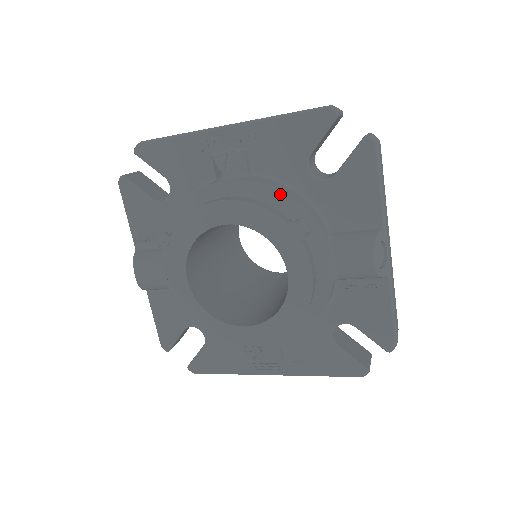
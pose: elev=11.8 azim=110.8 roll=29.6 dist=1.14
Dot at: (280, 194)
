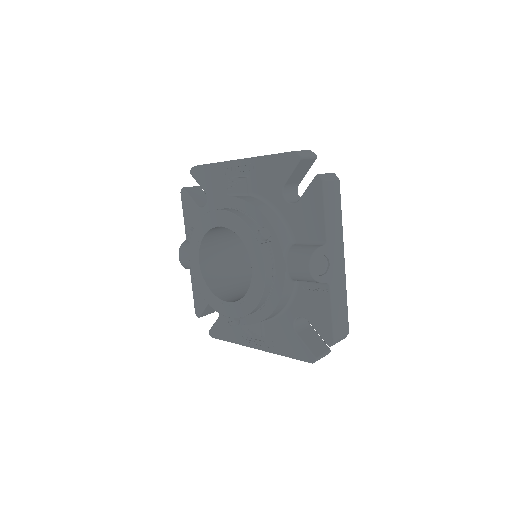
Dot at: (256, 210)
